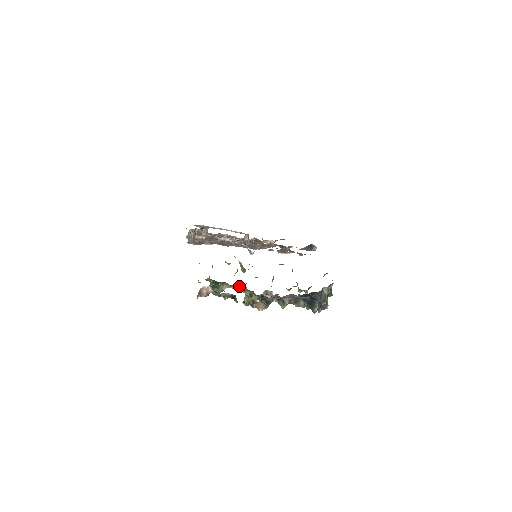
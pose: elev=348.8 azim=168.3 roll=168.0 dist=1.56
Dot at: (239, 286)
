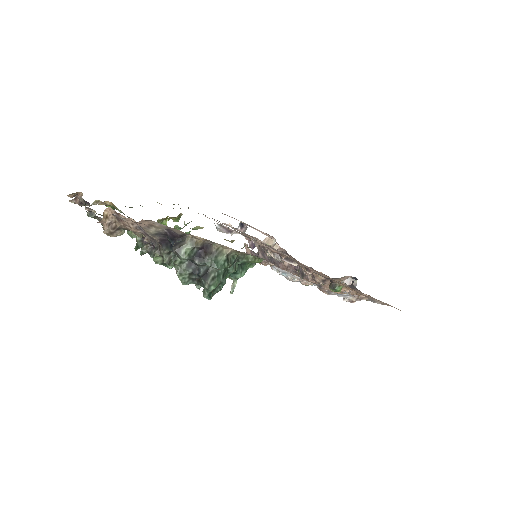
Dot at: occluded
